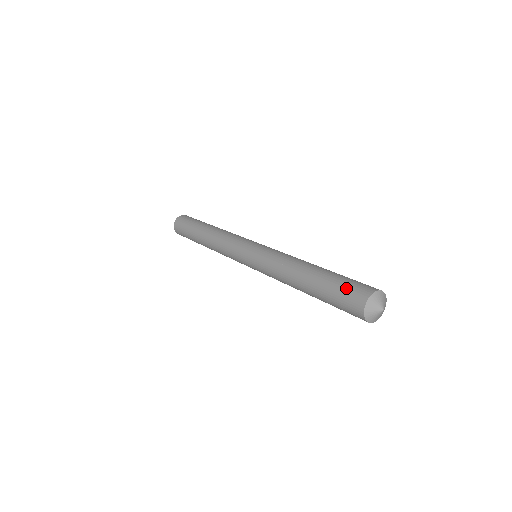
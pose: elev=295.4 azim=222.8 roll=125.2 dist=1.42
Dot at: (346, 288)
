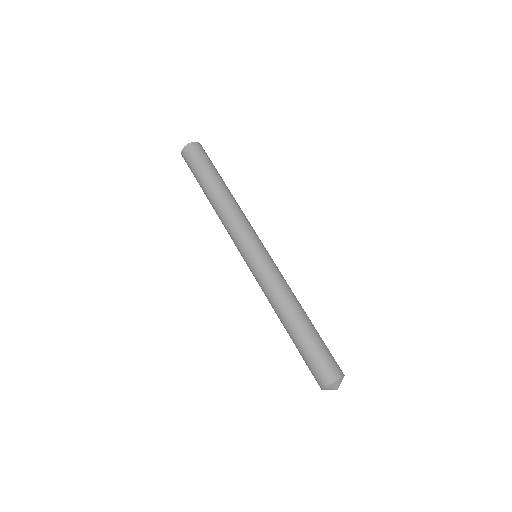
Dot at: (315, 365)
